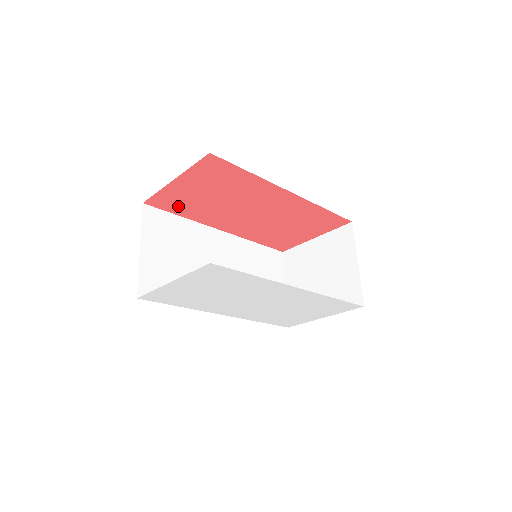
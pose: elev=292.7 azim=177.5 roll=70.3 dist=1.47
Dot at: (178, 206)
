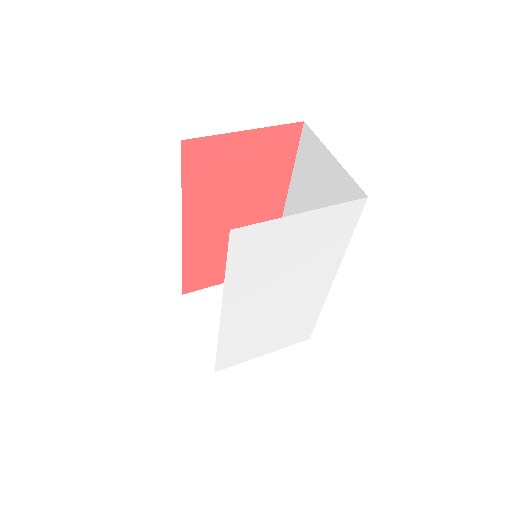
Dot at: (200, 169)
